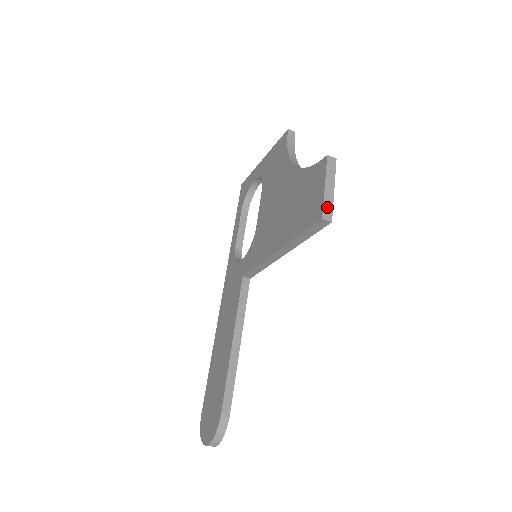
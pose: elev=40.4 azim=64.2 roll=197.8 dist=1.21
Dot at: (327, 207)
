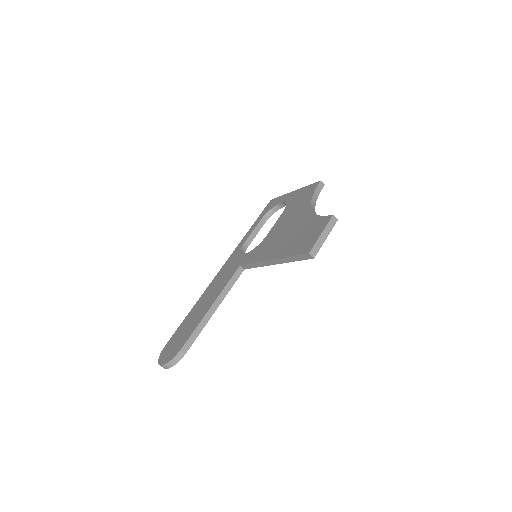
Dot at: (316, 247)
